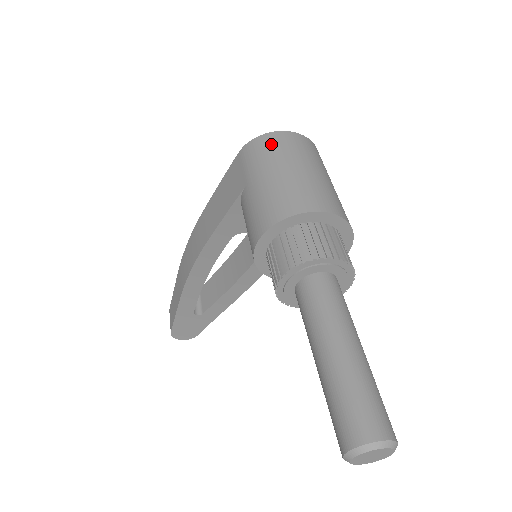
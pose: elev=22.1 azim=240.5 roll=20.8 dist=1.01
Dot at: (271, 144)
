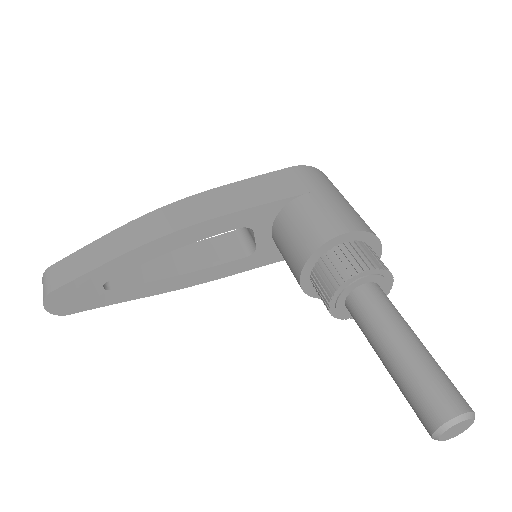
Dot at: (328, 179)
